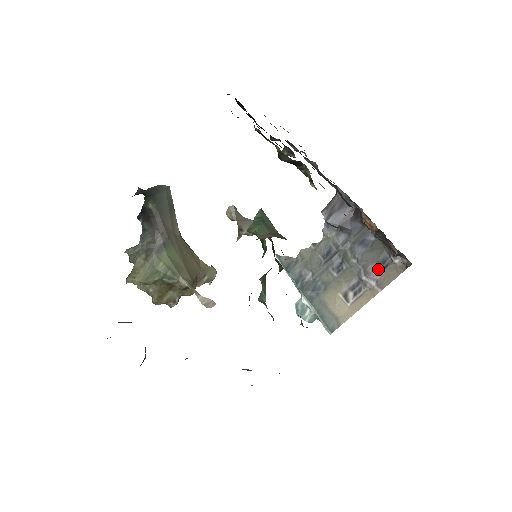
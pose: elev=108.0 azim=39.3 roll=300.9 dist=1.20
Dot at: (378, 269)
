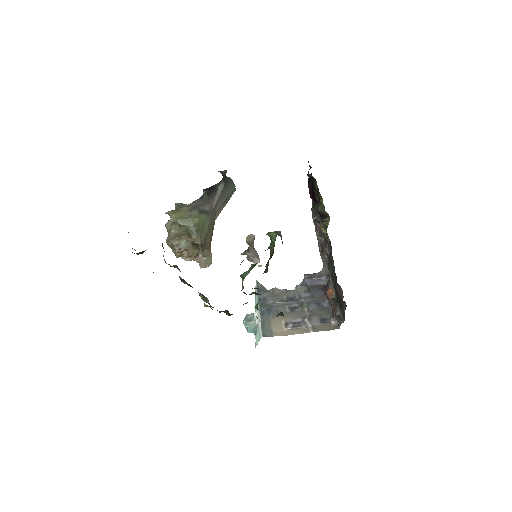
Dot at: (318, 321)
